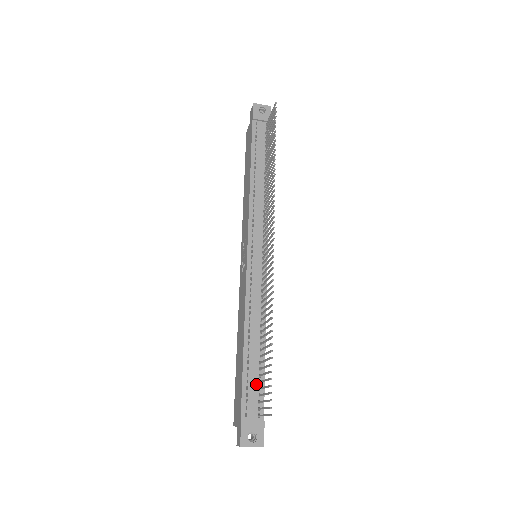
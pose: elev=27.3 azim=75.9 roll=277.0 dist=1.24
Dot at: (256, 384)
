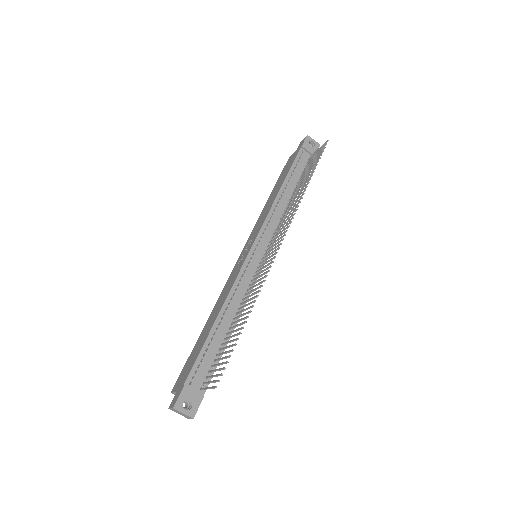
Dot at: (210, 361)
